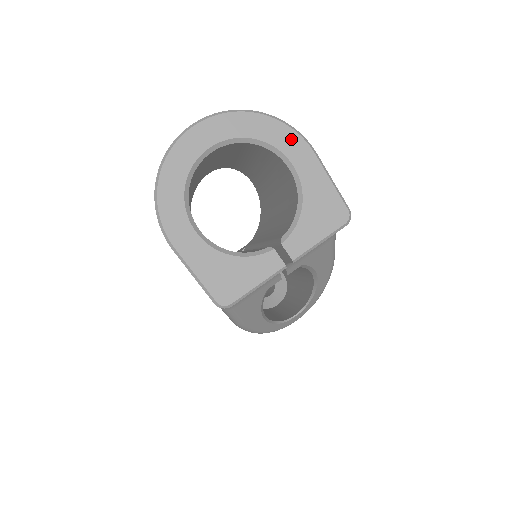
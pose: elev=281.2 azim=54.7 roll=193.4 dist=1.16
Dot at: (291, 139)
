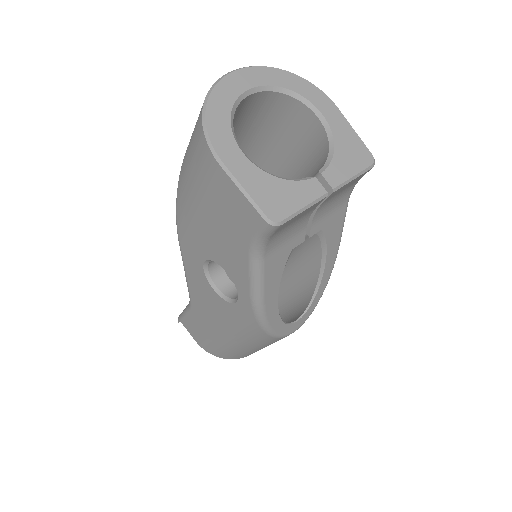
Dot at: (317, 94)
